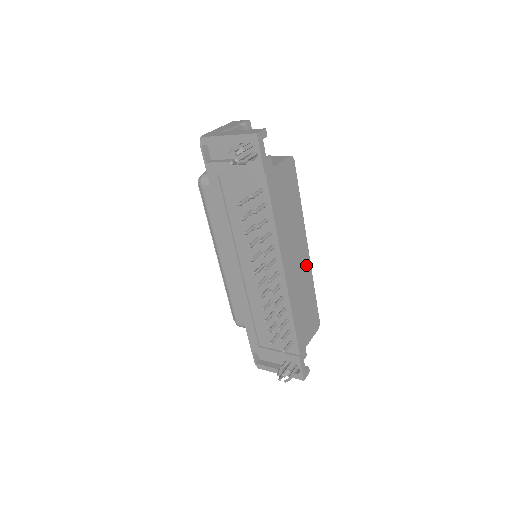
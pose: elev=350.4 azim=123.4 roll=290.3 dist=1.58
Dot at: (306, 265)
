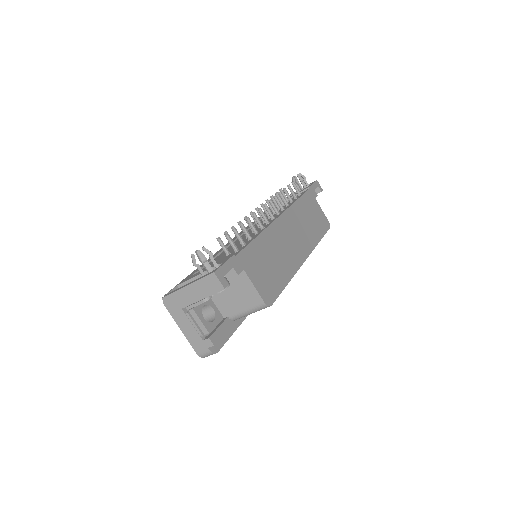
Dot at: (296, 258)
